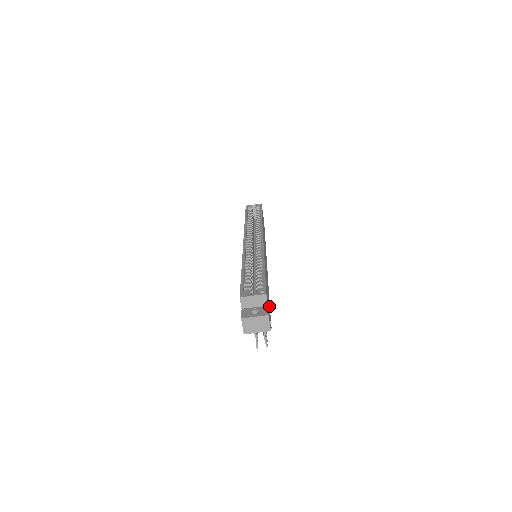
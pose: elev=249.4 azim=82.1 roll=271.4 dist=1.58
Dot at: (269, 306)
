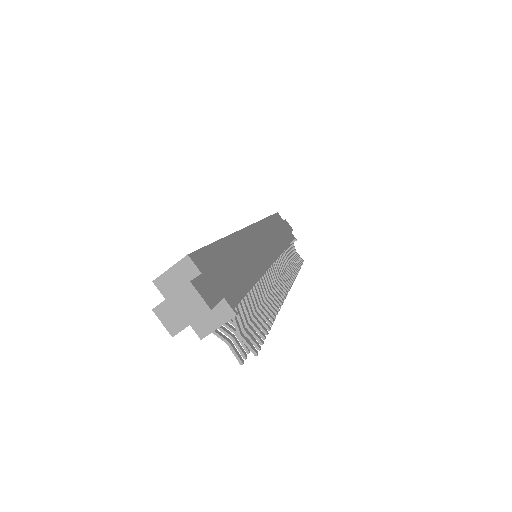
Dot at: (237, 288)
